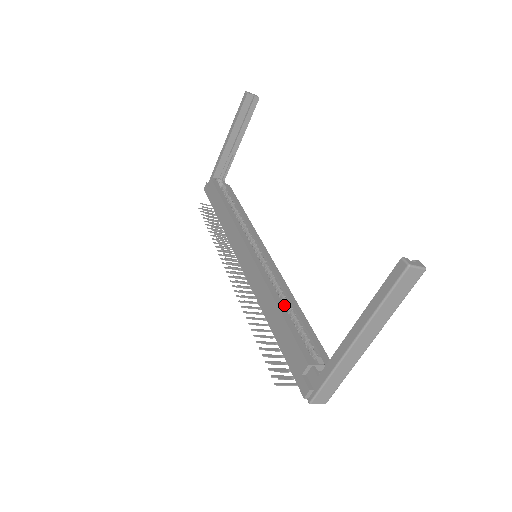
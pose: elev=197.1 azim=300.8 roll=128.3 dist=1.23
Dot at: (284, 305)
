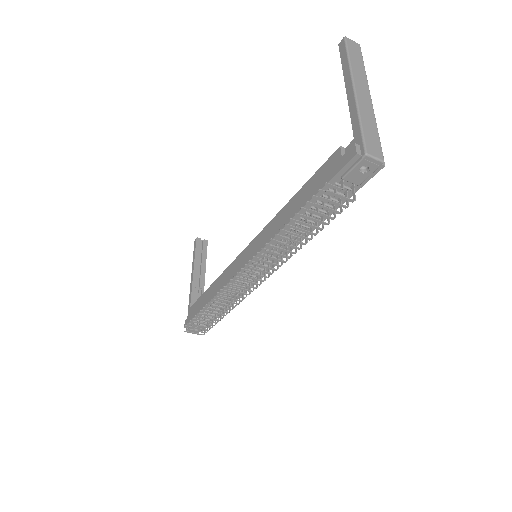
Dot at: occluded
